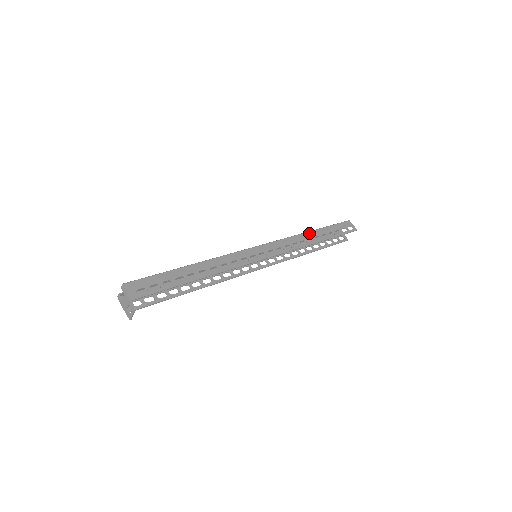
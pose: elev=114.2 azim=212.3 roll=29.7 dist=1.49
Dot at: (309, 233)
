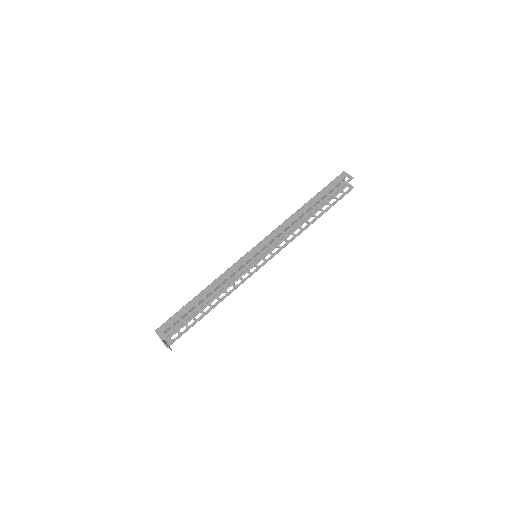
Dot at: (300, 210)
